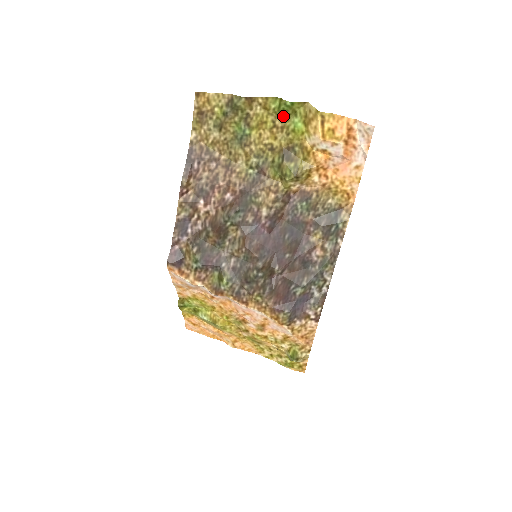
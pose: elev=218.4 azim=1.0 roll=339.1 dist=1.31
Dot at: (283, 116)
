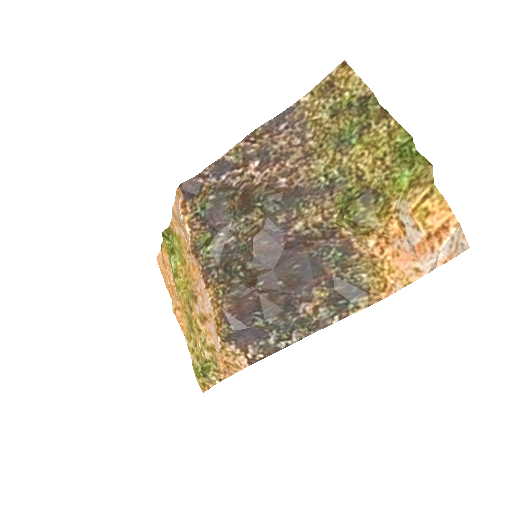
Dot at: (399, 157)
